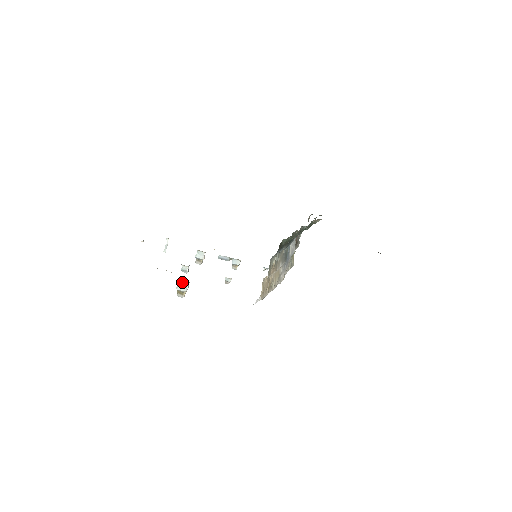
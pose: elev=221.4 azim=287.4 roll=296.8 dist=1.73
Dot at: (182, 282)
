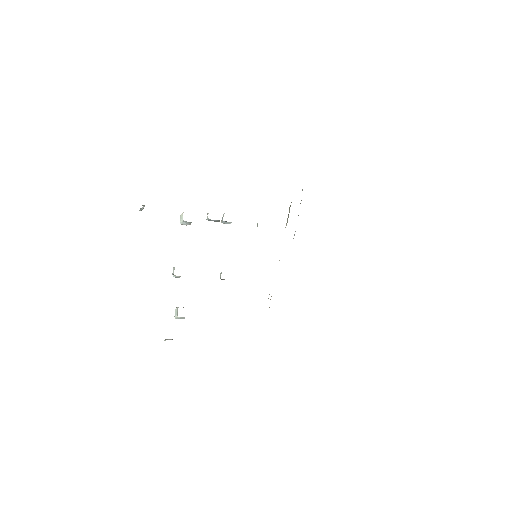
Dot at: (181, 317)
